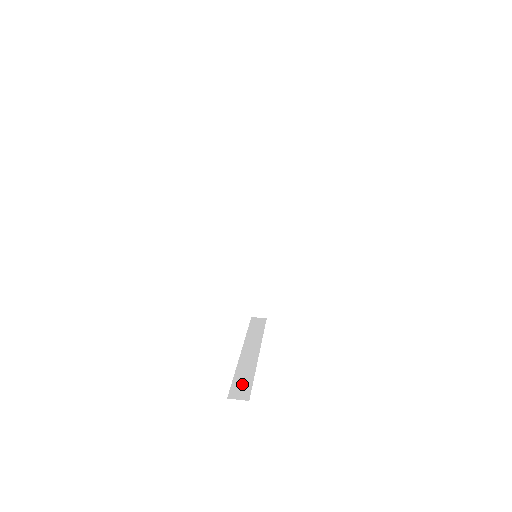
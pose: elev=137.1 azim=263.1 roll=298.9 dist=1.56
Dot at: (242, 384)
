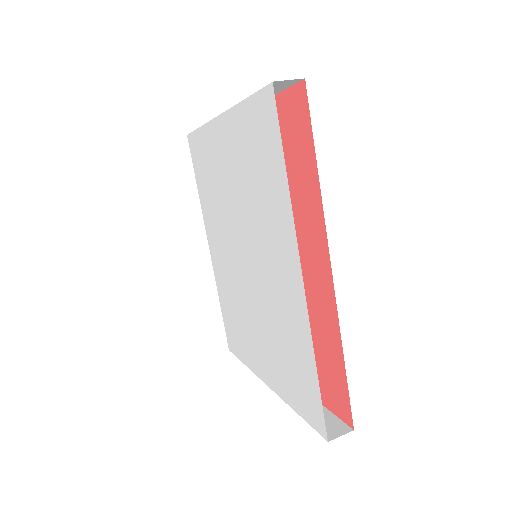
Dot at: occluded
